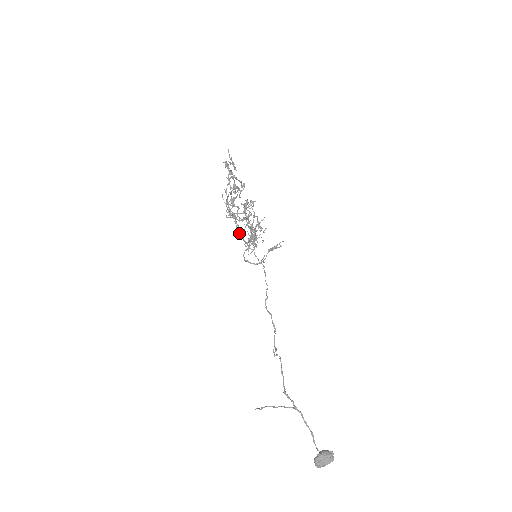
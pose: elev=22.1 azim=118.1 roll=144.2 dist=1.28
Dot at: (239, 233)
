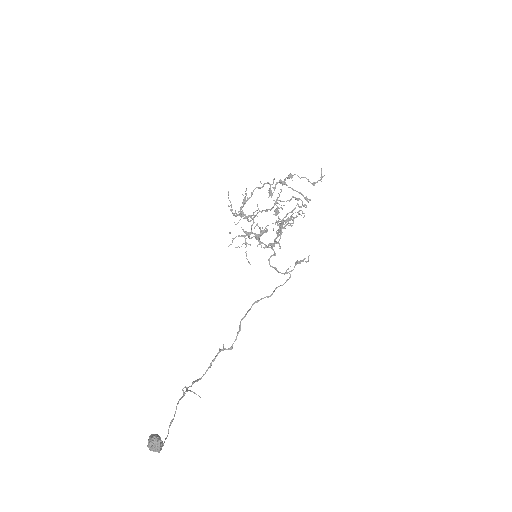
Dot at: (275, 239)
